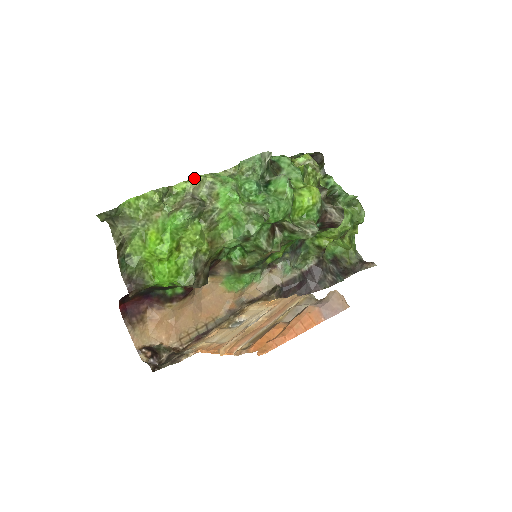
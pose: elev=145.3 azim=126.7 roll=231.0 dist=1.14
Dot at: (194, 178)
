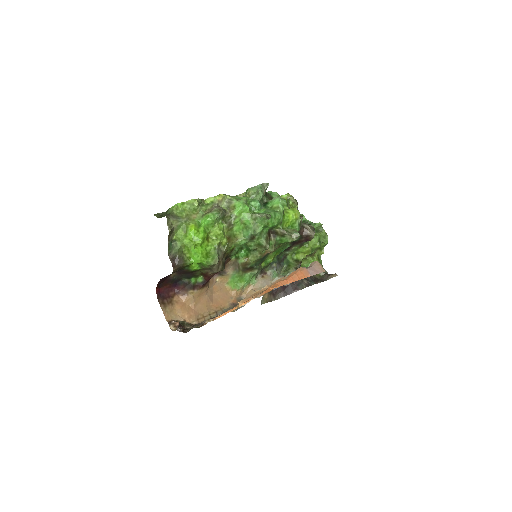
Dot at: (219, 195)
